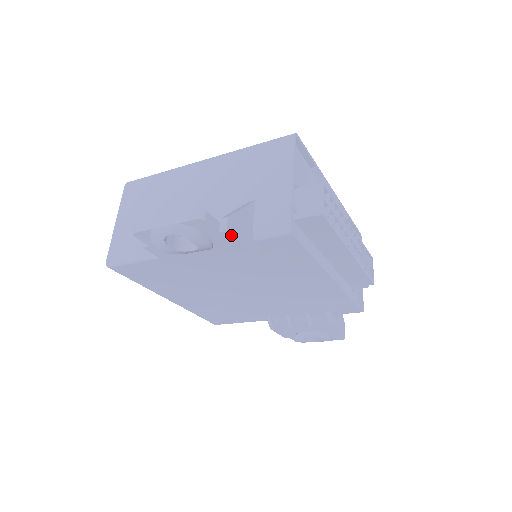
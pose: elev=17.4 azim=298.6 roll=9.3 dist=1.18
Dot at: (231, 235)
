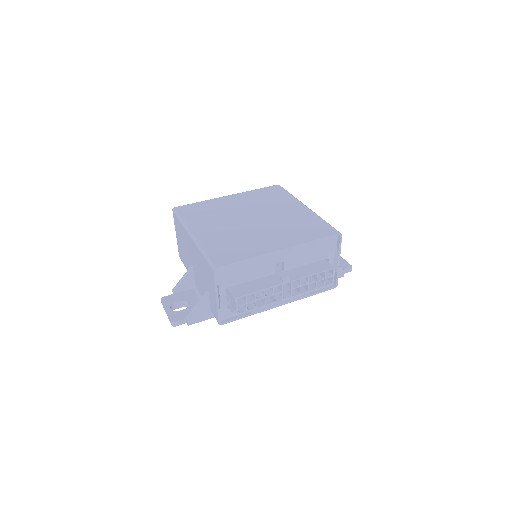
Dot at: occluded
